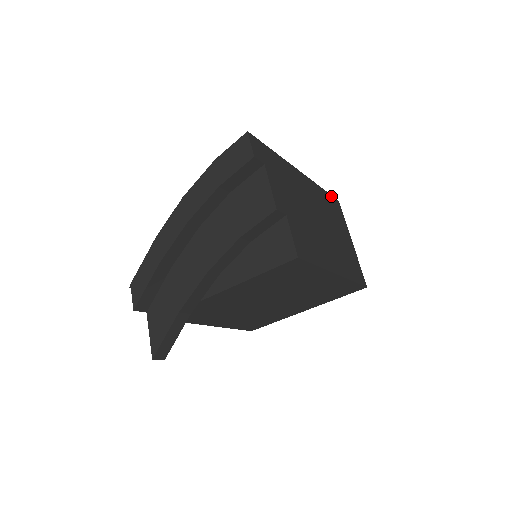
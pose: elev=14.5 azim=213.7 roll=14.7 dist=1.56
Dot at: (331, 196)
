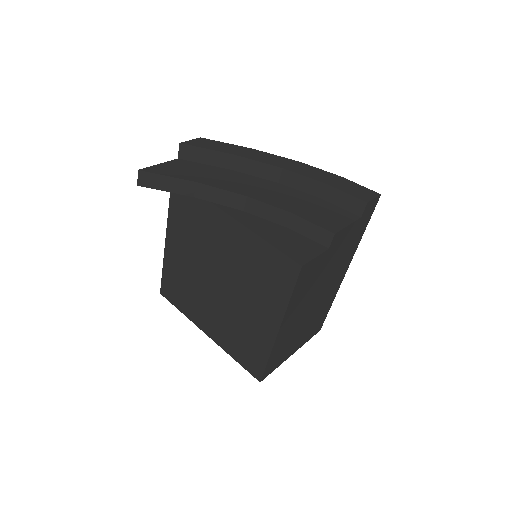
Dot at: (325, 318)
